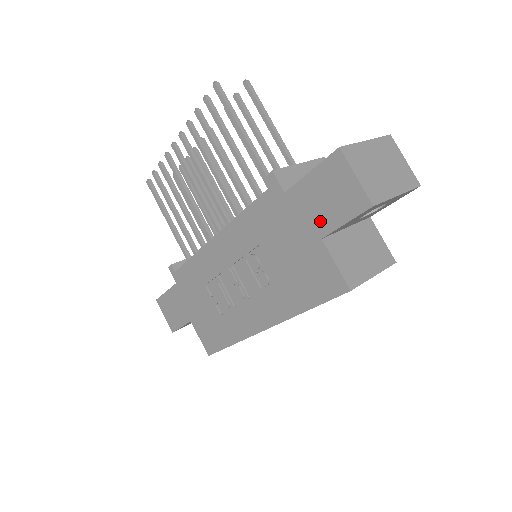
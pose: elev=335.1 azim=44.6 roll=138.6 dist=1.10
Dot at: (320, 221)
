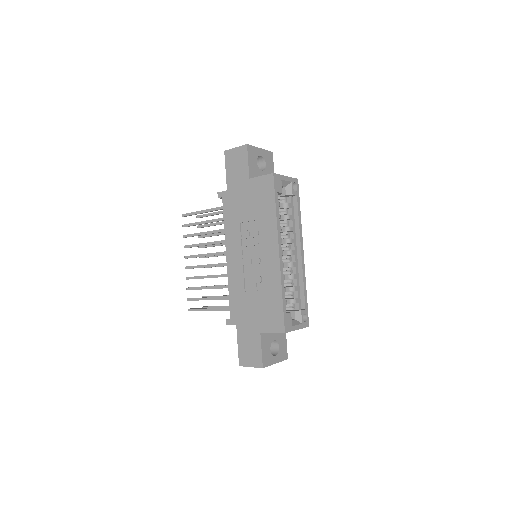
Dot at: (243, 175)
